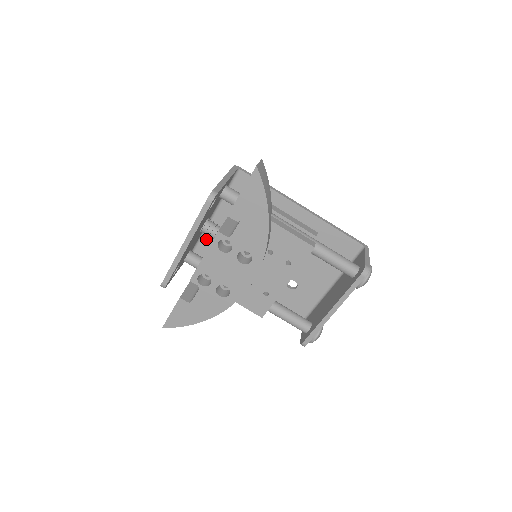
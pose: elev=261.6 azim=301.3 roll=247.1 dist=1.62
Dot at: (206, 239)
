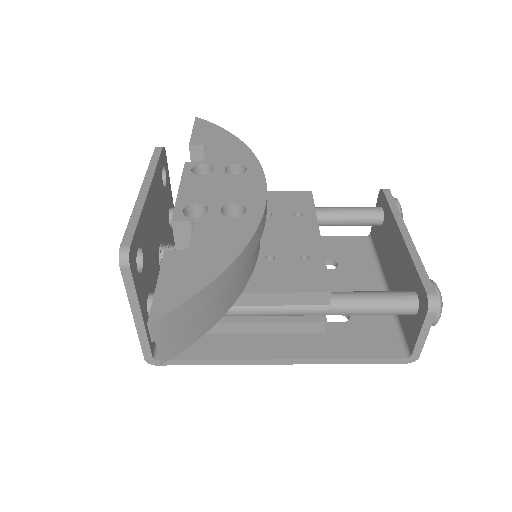
Dot at: occluded
